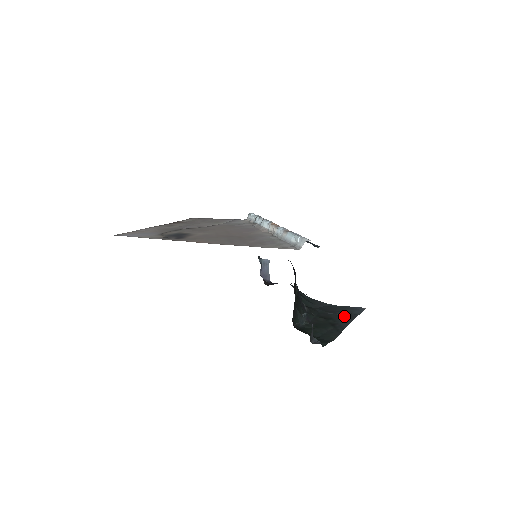
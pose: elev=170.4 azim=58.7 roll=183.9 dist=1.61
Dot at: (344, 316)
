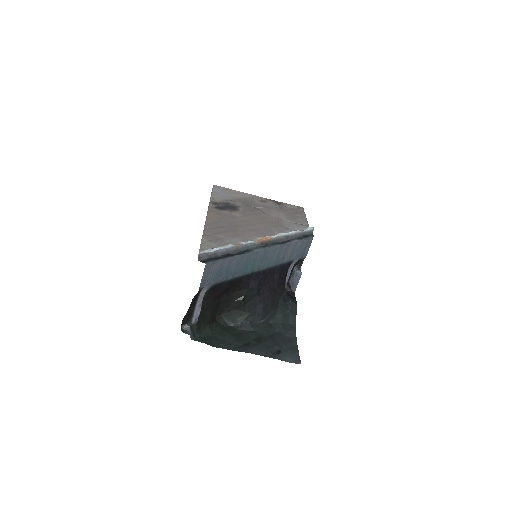
Dot at: (270, 350)
